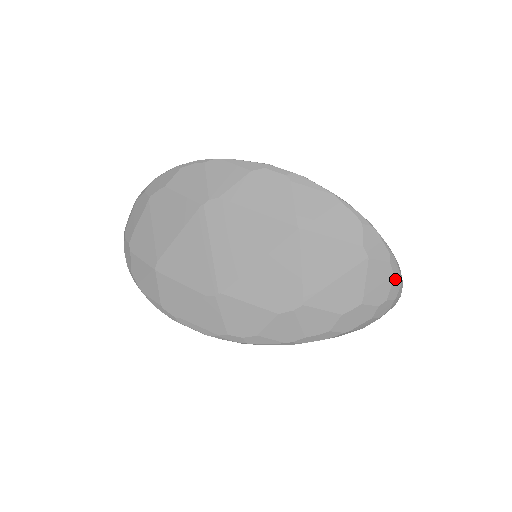
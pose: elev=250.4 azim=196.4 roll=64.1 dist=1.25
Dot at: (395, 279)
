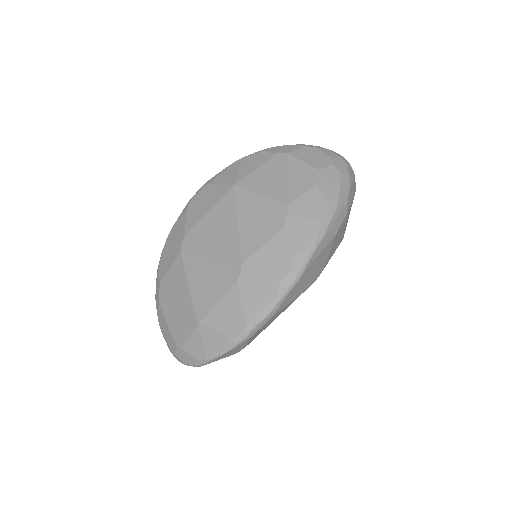
Dot at: (321, 149)
